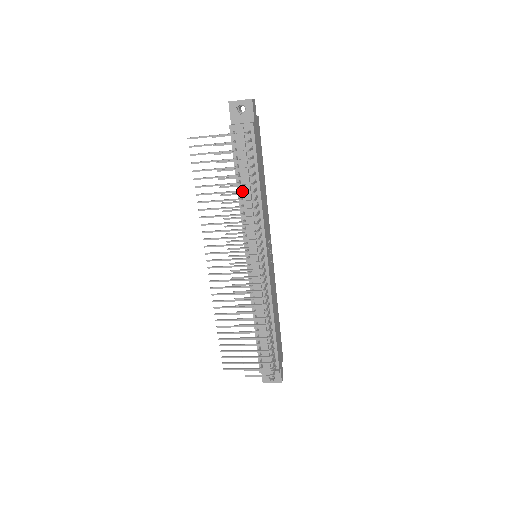
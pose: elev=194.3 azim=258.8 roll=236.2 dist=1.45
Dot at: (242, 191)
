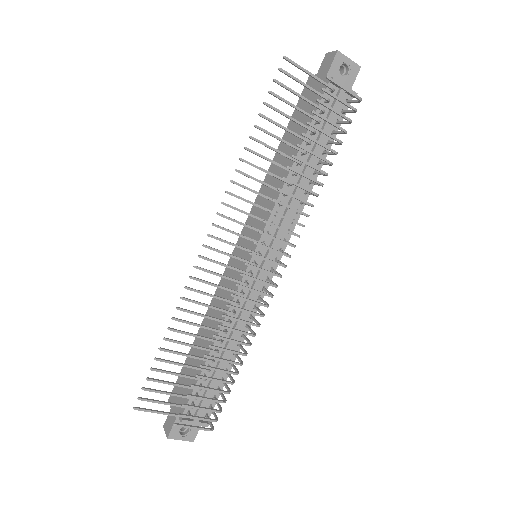
Dot at: (298, 166)
